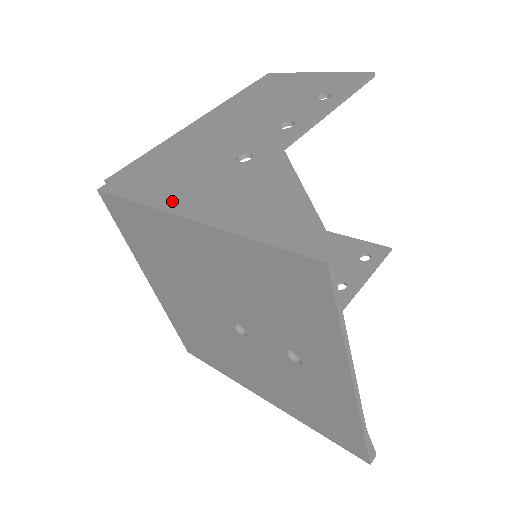
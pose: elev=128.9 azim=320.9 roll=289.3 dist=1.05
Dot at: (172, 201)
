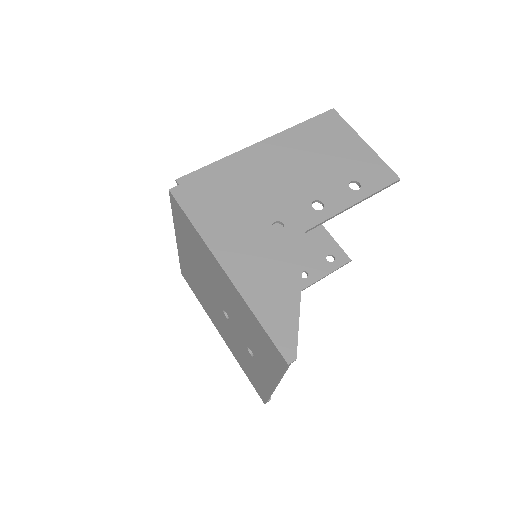
Dot at: (219, 245)
